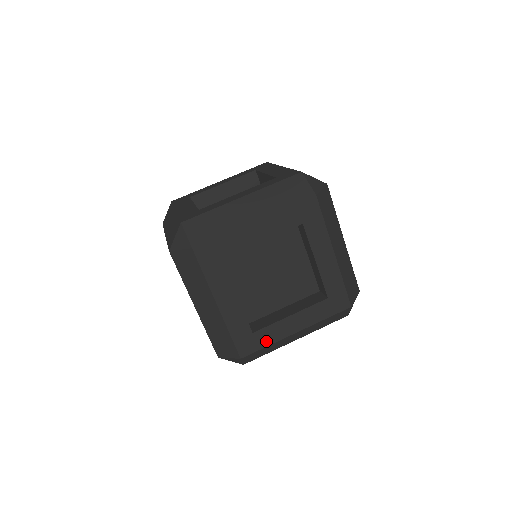
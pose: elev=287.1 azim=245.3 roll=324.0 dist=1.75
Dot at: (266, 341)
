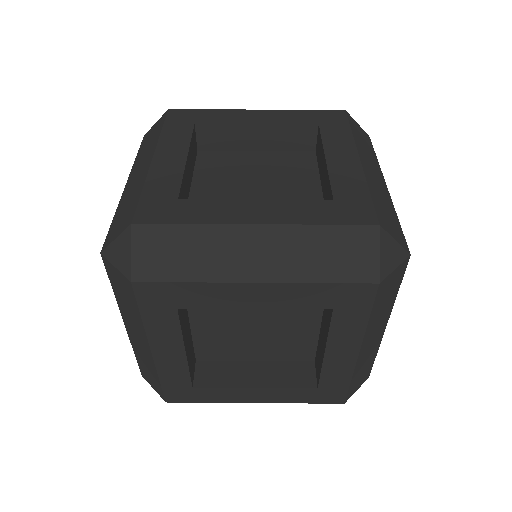
Dot at: (208, 398)
